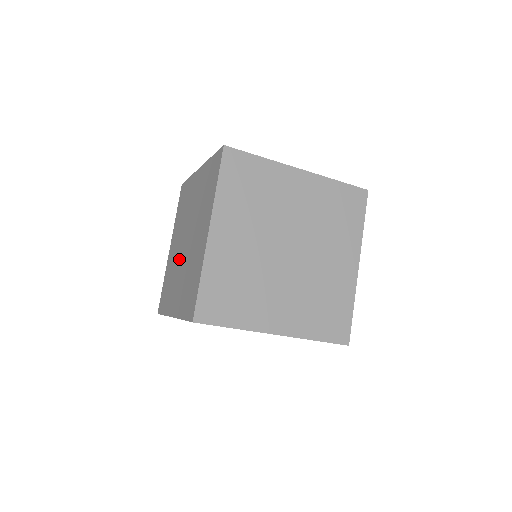
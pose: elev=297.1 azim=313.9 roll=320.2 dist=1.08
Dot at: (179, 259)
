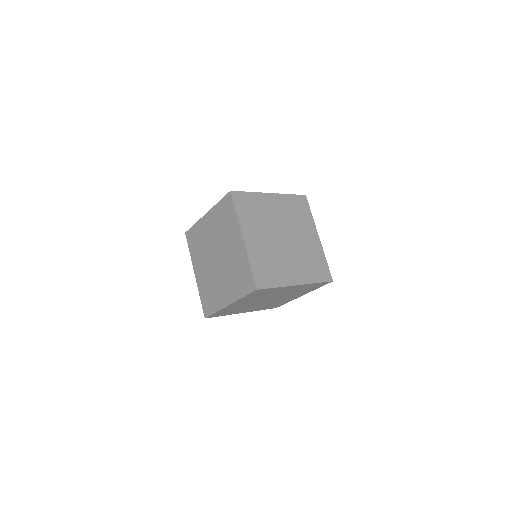
Dot at: (215, 272)
